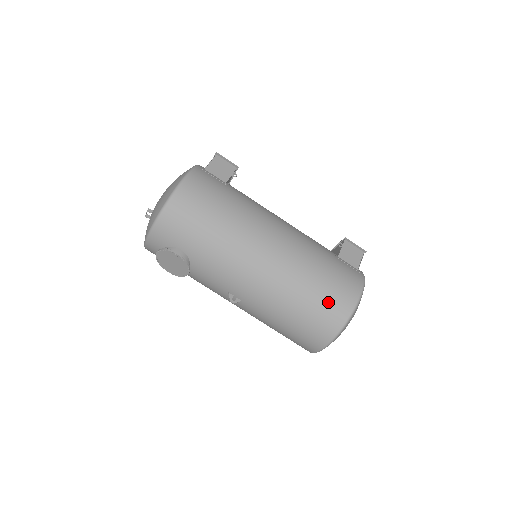
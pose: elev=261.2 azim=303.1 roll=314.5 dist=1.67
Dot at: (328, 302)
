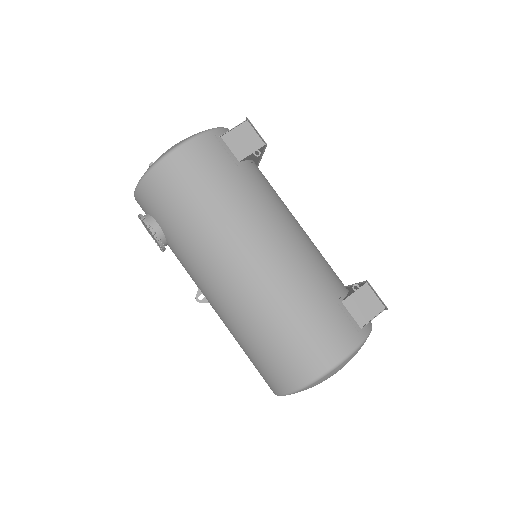
Dot at: (291, 354)
